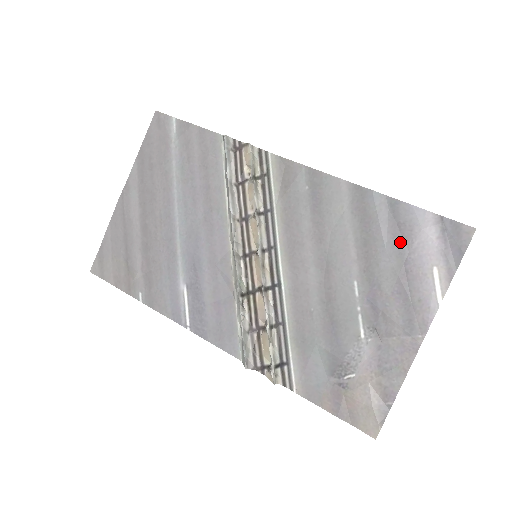
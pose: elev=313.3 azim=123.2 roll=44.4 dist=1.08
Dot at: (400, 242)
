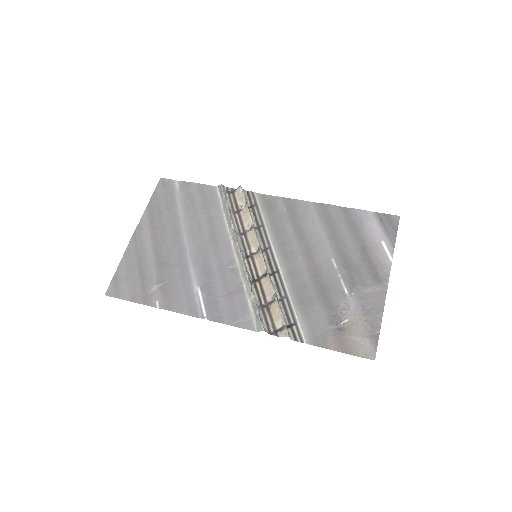
Dot at: (356, 231)
